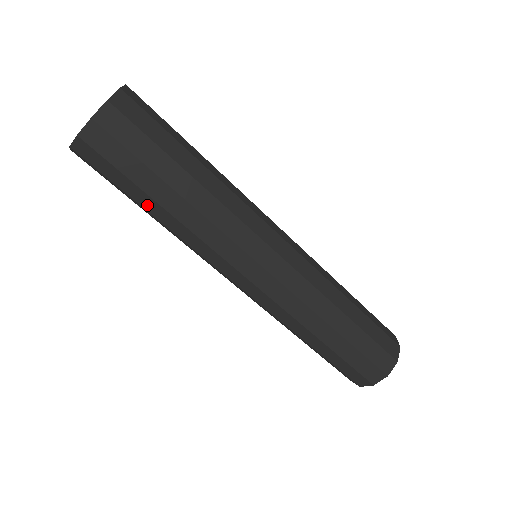
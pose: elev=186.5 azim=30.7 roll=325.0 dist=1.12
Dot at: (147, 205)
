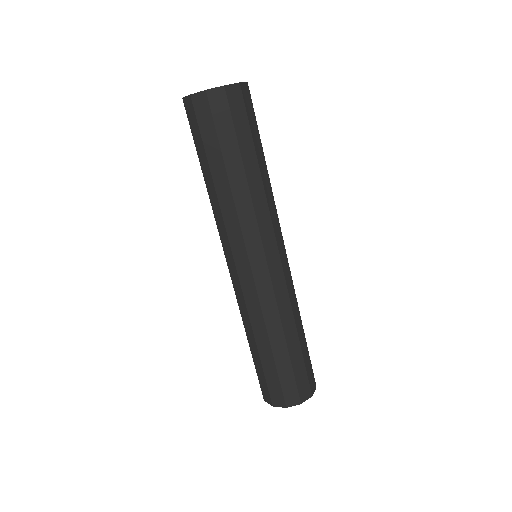
Dot at: (231, 164)
